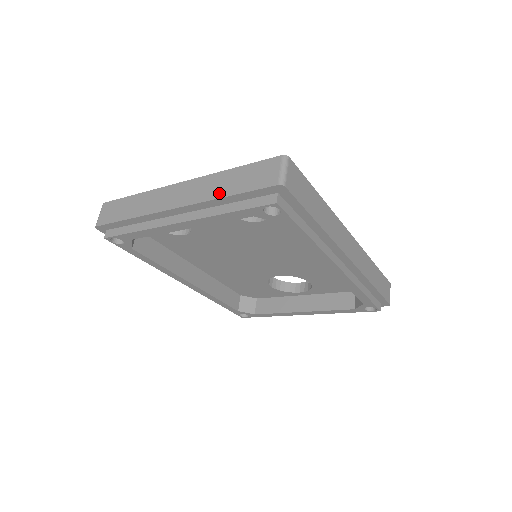
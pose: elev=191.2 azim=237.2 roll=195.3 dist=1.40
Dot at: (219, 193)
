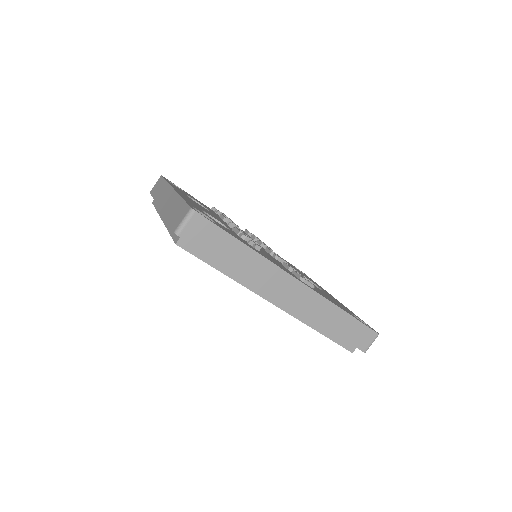
Dot at: (168, 214)
